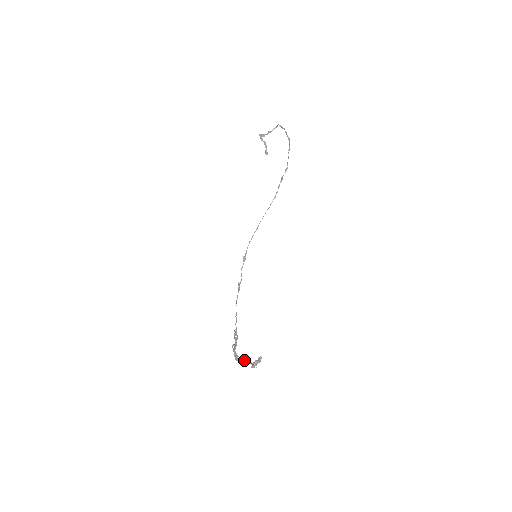
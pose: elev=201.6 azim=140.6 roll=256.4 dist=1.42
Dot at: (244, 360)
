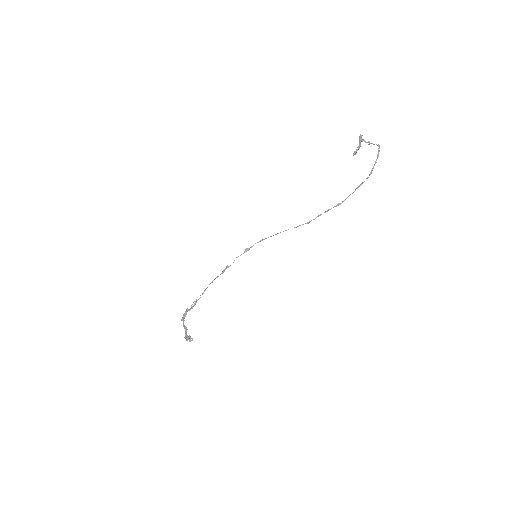
Dot at: (185, 327)
